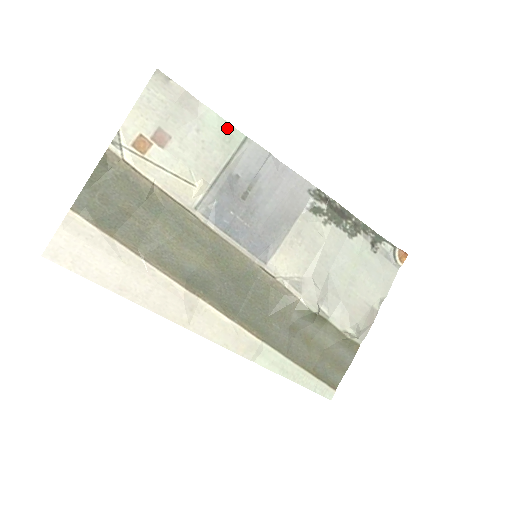
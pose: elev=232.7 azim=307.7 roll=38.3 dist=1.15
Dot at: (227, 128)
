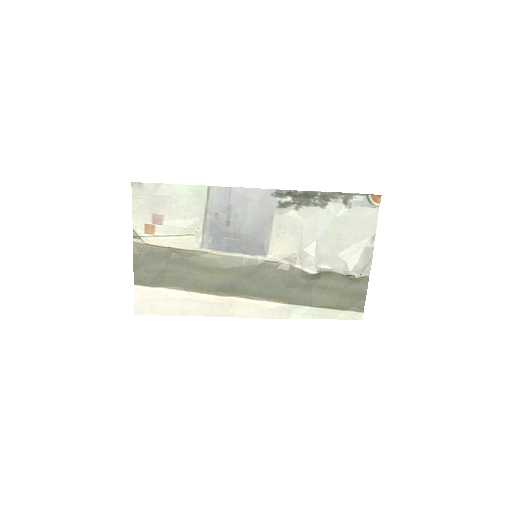
Dot at: (193, 189)
